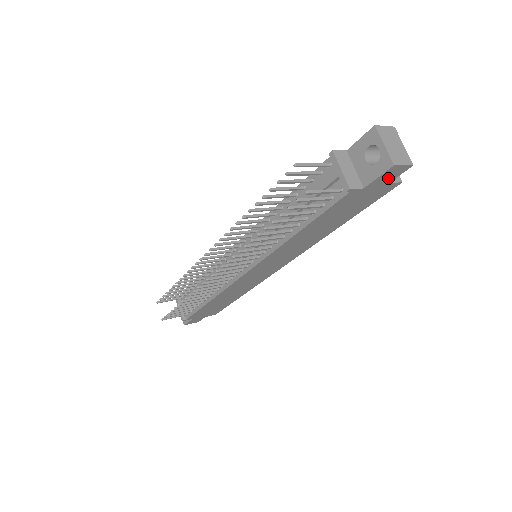
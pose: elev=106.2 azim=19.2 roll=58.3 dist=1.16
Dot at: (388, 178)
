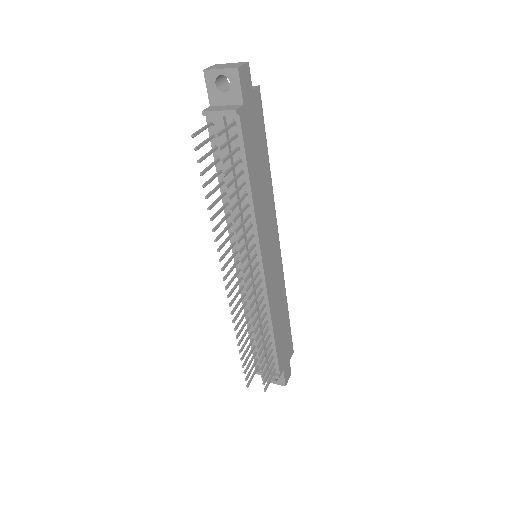
Dot at: (247, 85)
